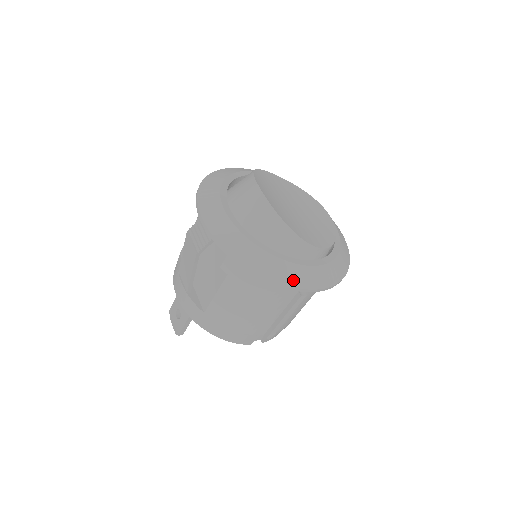
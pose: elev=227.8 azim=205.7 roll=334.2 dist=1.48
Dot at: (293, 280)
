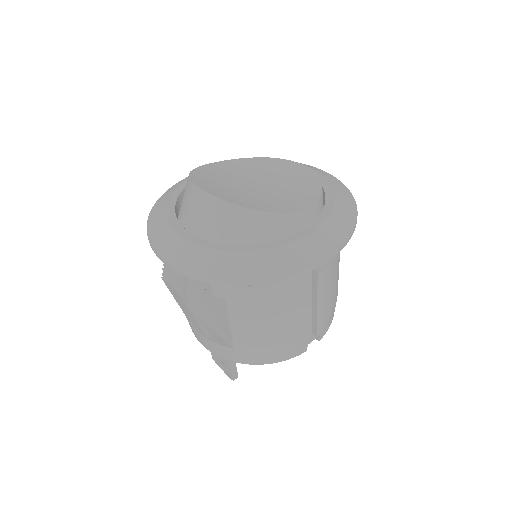
Dot at: (293, 264)
